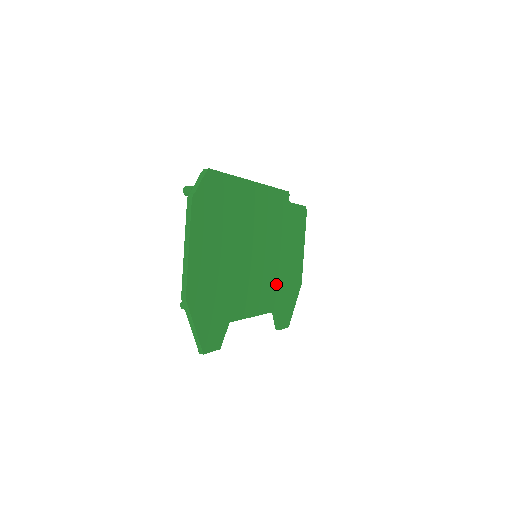
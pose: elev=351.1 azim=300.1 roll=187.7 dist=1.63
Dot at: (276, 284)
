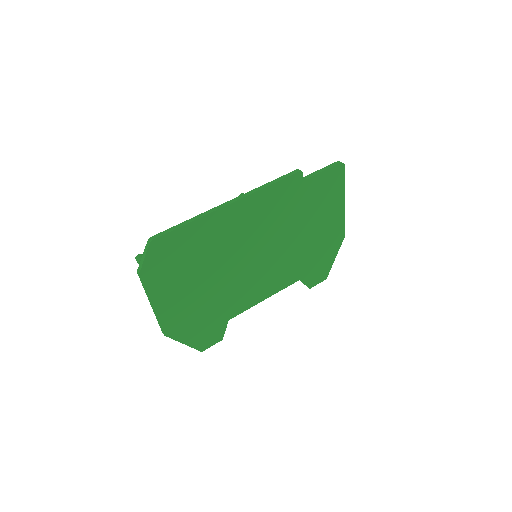
Dot at: (296, 260)
